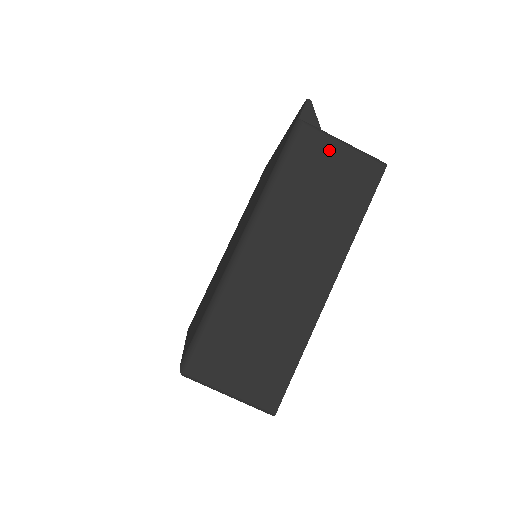
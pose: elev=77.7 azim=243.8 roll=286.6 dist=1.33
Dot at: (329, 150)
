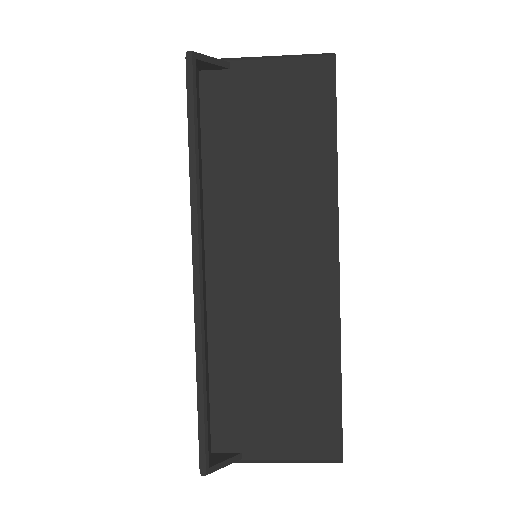
Dot at: occluded
